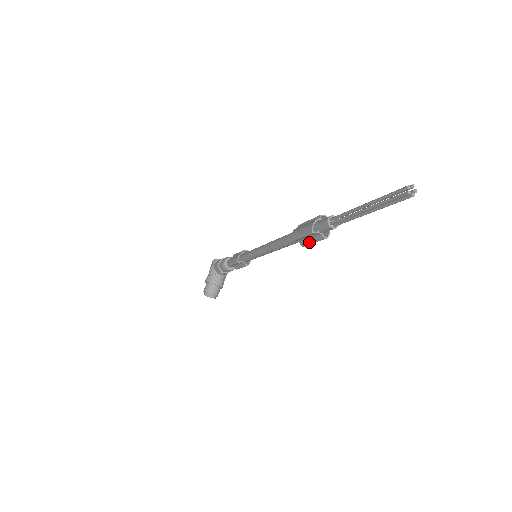
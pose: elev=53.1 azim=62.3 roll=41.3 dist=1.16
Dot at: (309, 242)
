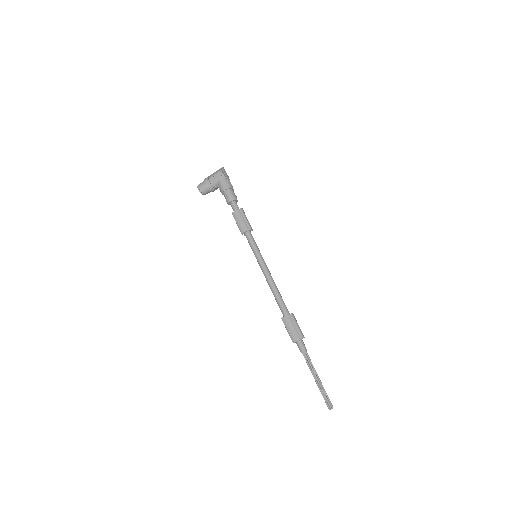
Dot at: occluded
